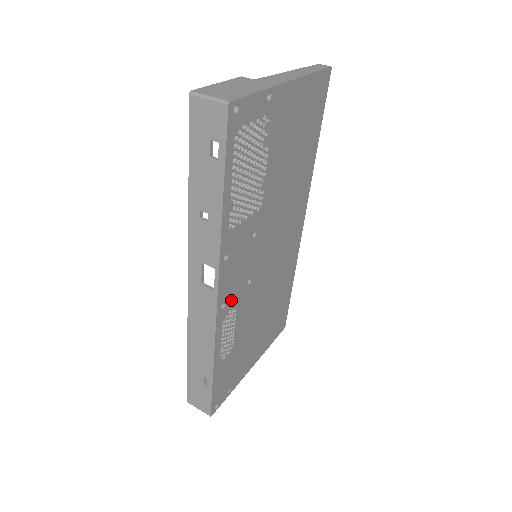
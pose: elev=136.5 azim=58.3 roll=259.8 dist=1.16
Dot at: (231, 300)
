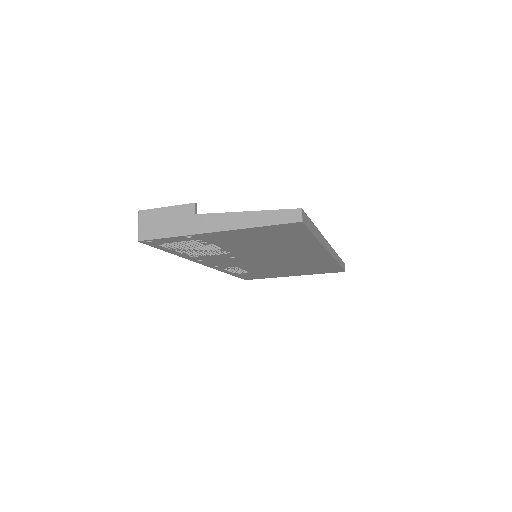
Dot at: (226, 266)
